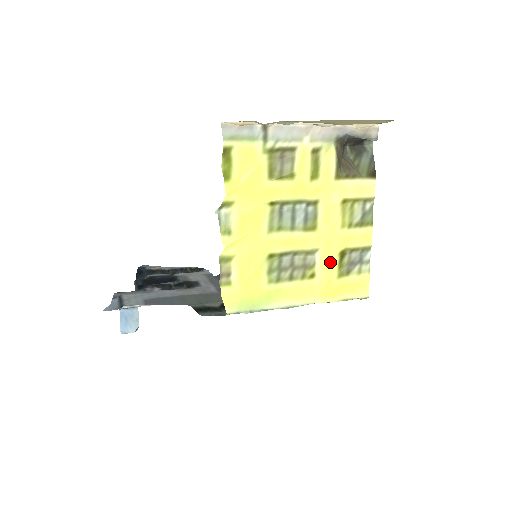
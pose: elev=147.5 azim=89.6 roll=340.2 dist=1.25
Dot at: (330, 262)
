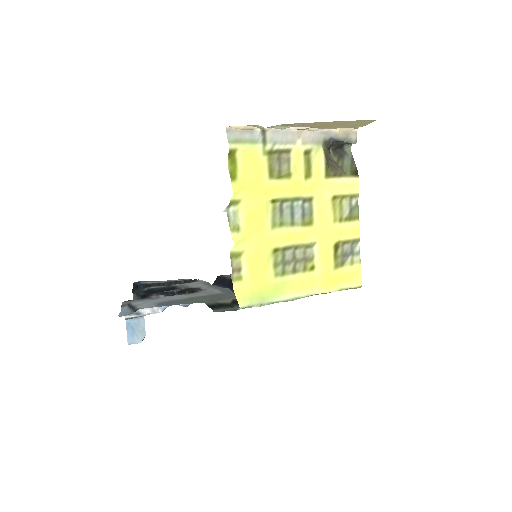
Dot at: (327, 254)
